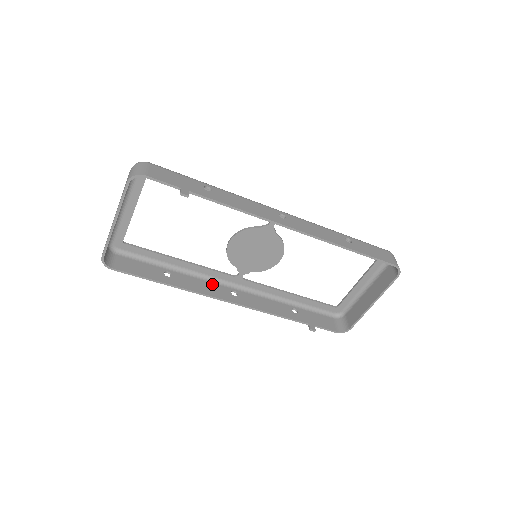
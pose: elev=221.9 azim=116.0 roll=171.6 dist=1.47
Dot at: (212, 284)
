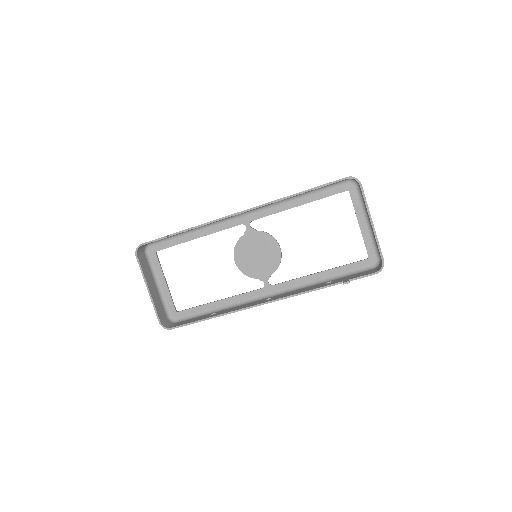
Dot at: (250, 303)
